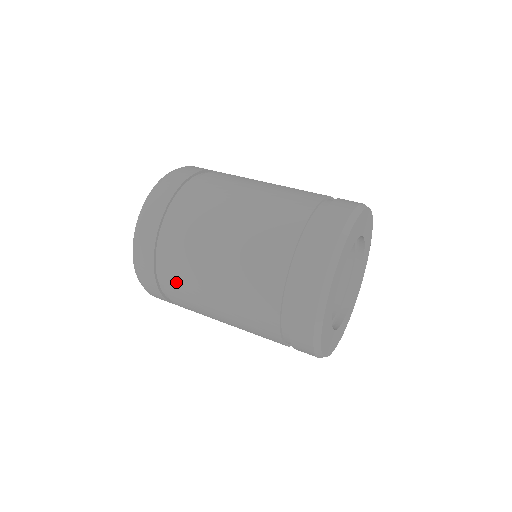
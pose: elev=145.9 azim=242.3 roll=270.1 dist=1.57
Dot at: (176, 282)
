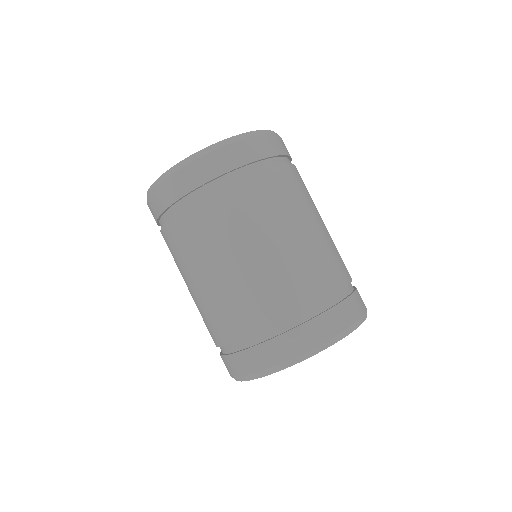
Dot at: (174, 238)
